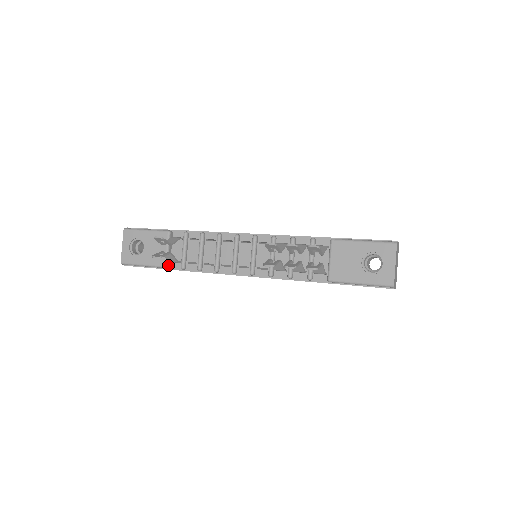
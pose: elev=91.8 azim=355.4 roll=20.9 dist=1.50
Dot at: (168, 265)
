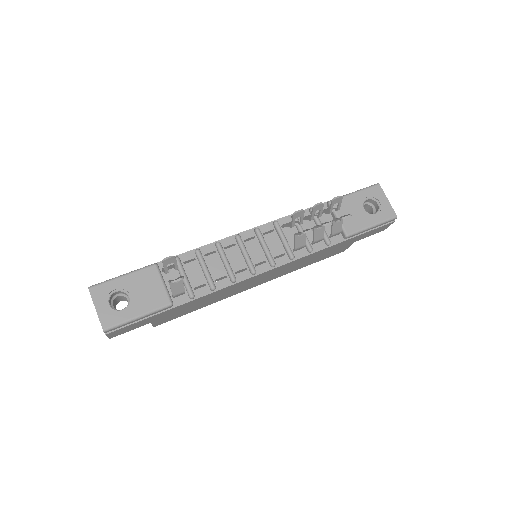
Dot at: (172, 302)
